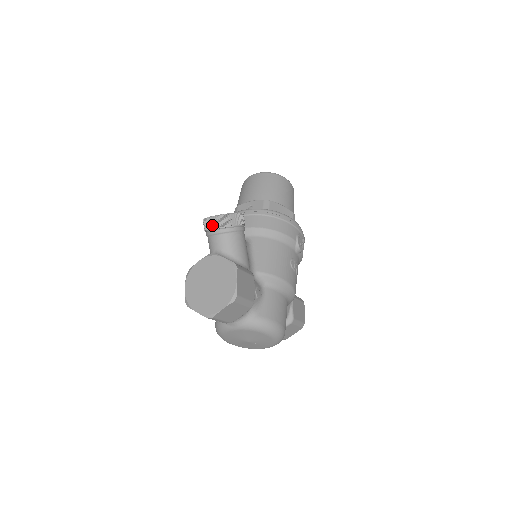
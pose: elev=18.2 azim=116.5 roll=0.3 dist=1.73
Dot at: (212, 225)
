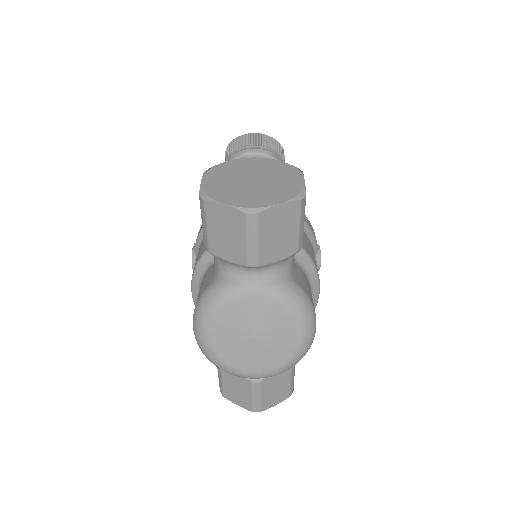
Dot at: (251, 141)
